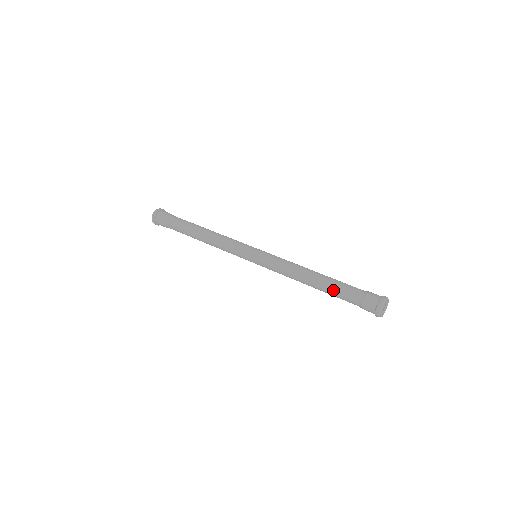
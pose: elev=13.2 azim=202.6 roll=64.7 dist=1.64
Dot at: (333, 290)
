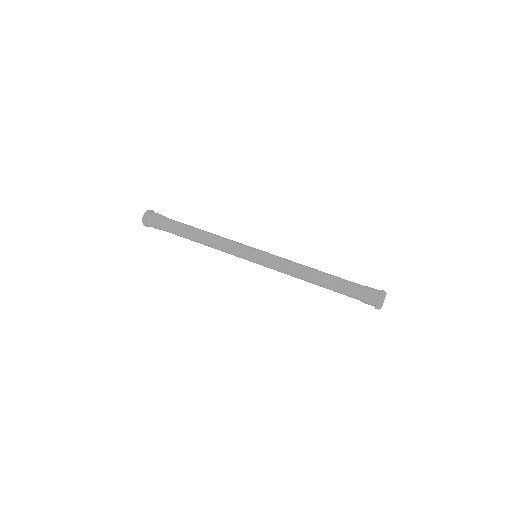
Dot at: (336, 286)
